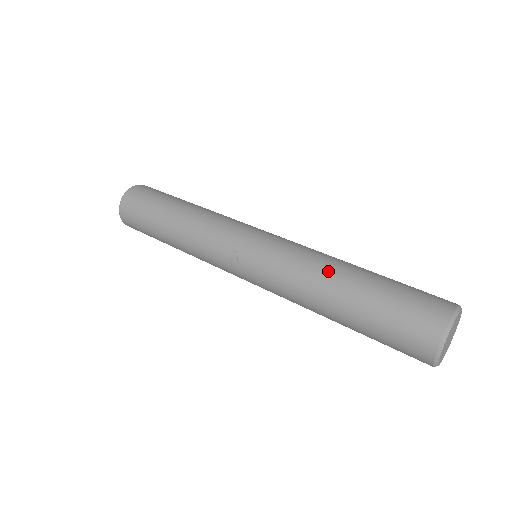
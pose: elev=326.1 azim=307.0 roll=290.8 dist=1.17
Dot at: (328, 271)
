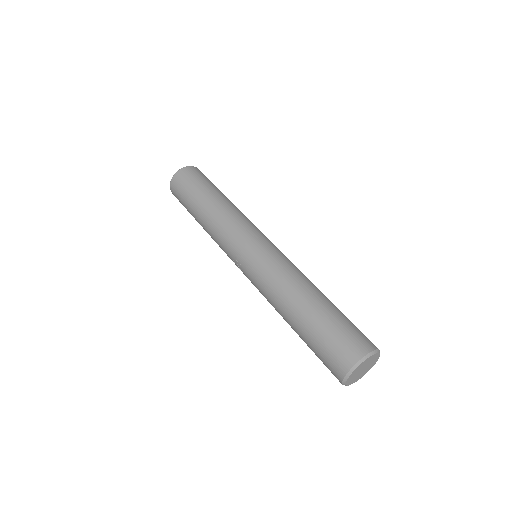
Dot at: (286, 300)
